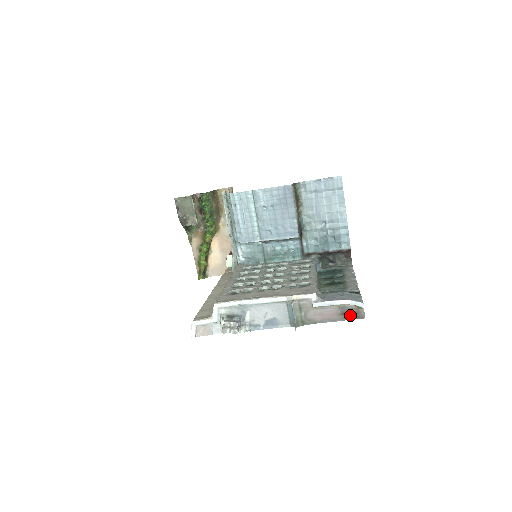
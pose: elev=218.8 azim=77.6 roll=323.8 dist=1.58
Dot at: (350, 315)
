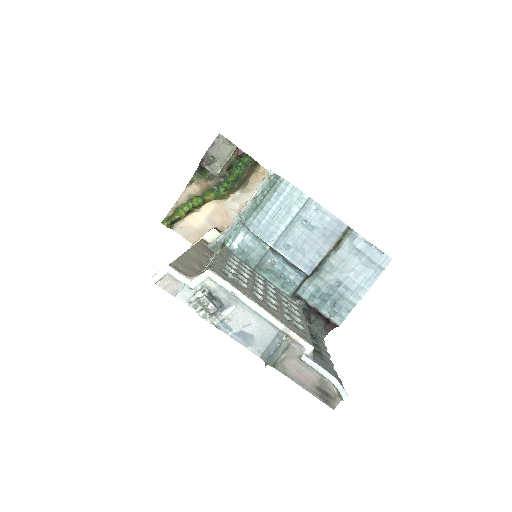
Dot at: (324, 395)
